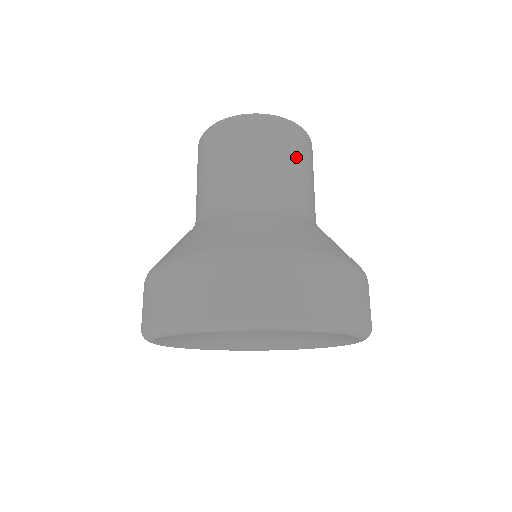
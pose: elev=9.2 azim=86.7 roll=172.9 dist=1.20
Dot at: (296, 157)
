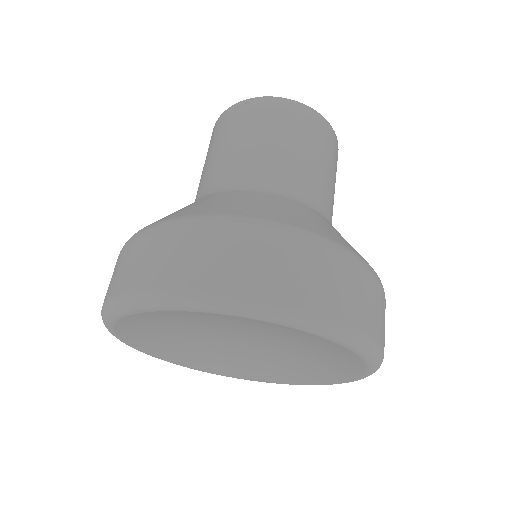
Dot at: (333, 166)
